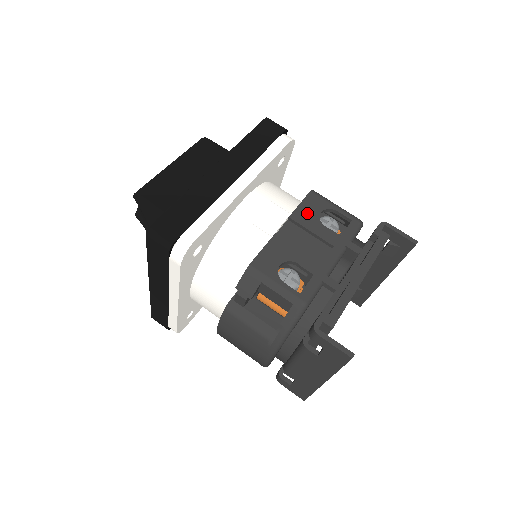
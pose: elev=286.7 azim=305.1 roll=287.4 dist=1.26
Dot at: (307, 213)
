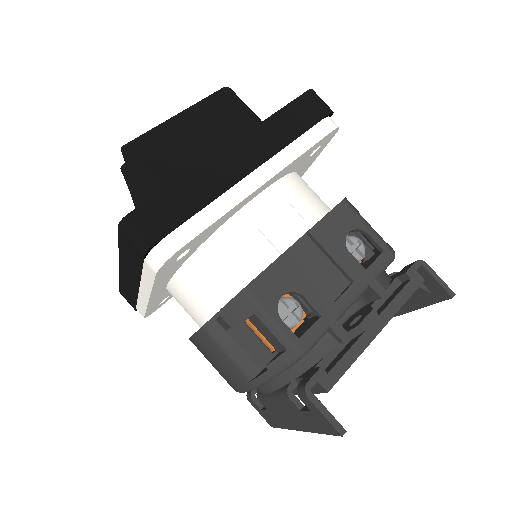
Dot at: (332, 230)
